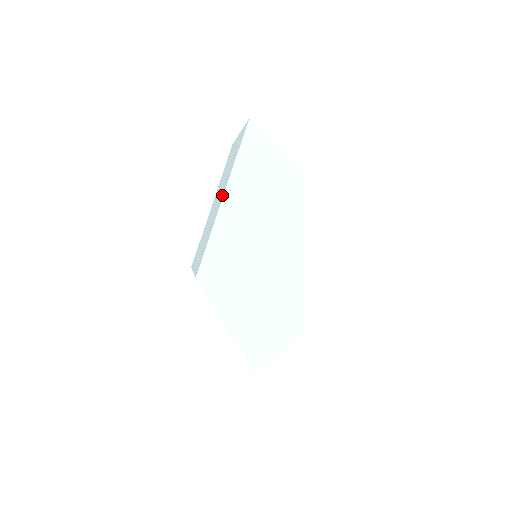
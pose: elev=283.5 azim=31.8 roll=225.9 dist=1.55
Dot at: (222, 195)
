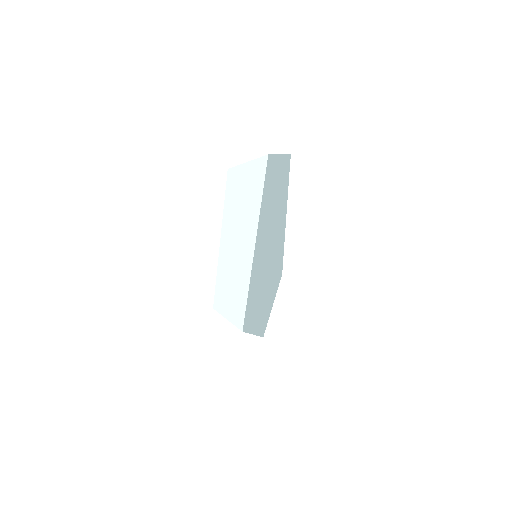
Dot at: (251, 247)
